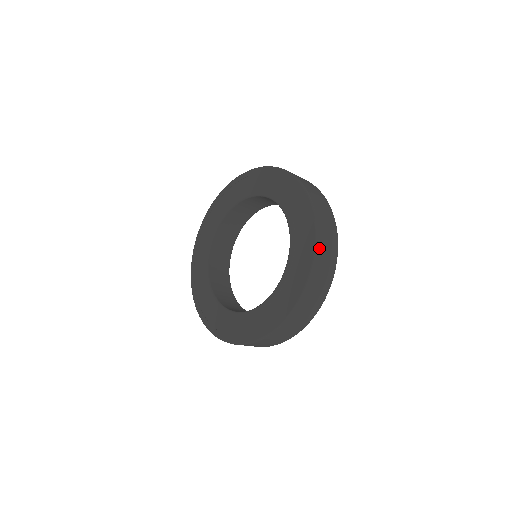
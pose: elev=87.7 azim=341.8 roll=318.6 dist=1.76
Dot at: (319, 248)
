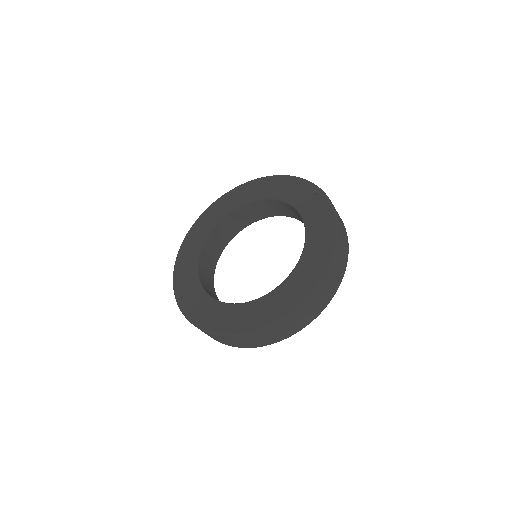
Dot at: (309, 300)
